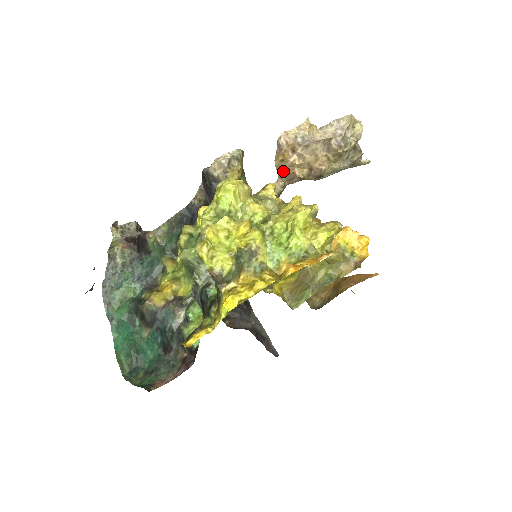
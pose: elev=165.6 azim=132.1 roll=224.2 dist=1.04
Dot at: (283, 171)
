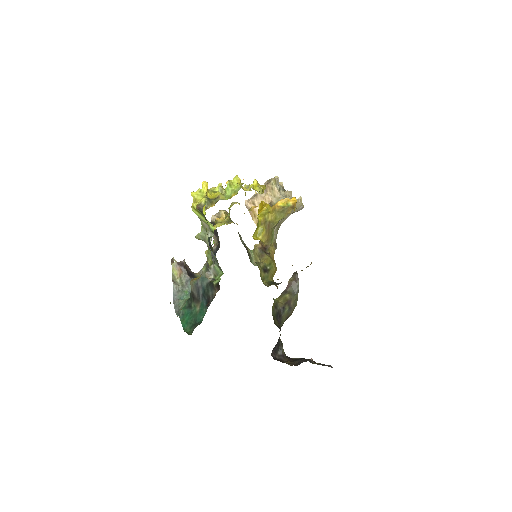
Dot at: occluded
